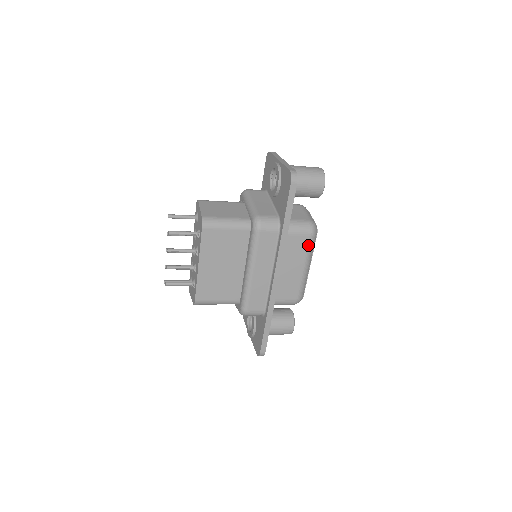
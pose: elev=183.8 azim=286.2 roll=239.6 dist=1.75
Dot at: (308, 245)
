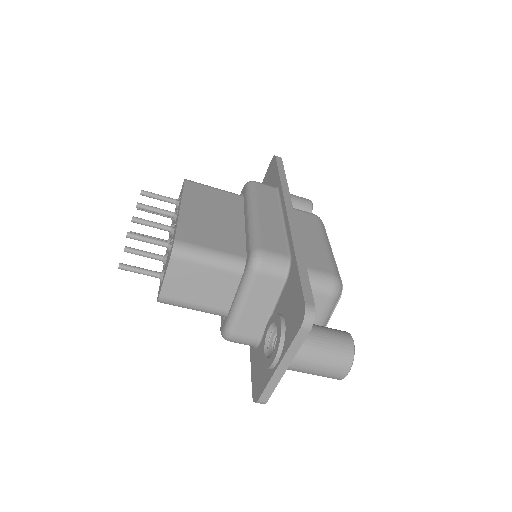
Dot at: (318, 223)
